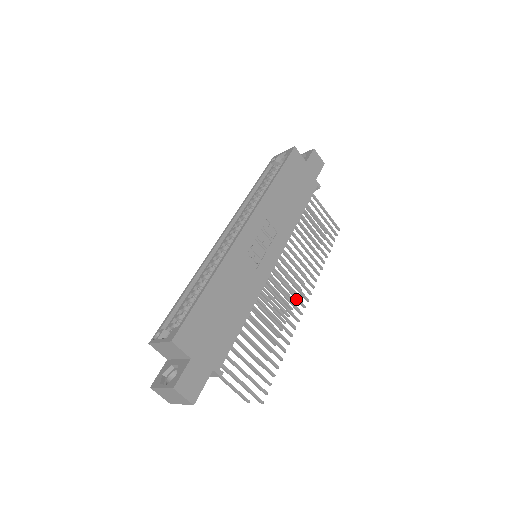
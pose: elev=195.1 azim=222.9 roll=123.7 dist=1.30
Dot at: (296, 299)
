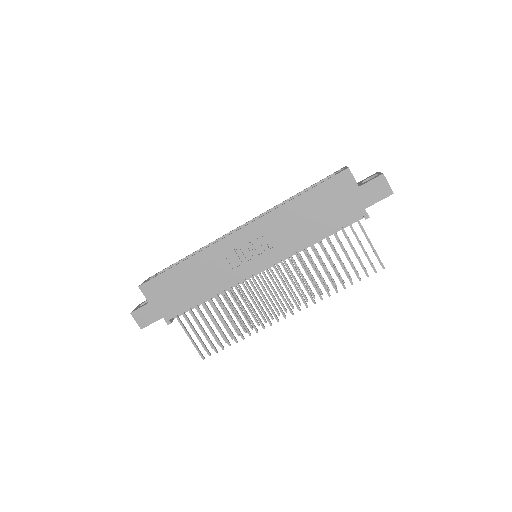
Dot at: (278, 307)
